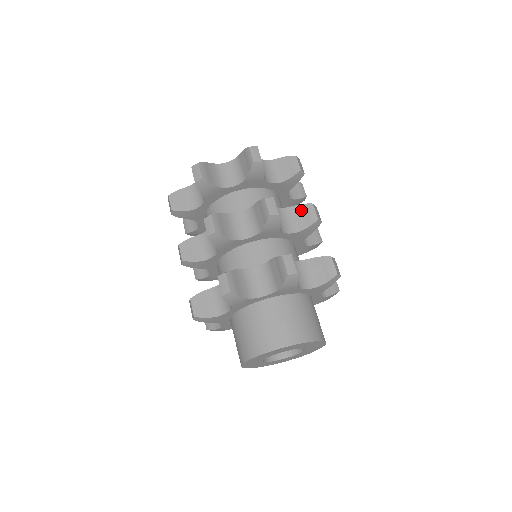
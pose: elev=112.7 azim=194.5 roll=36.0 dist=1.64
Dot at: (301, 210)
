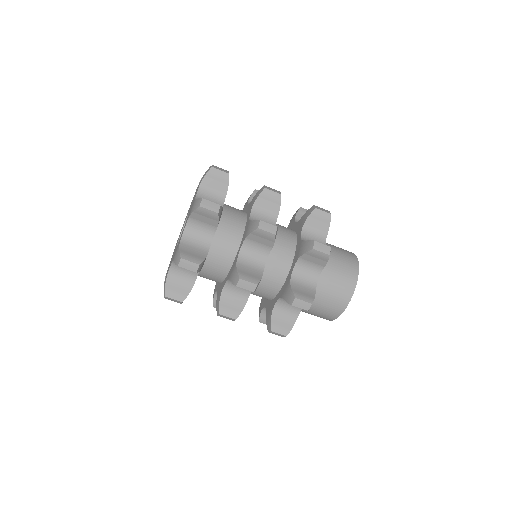
Dot at: (263, 200)
